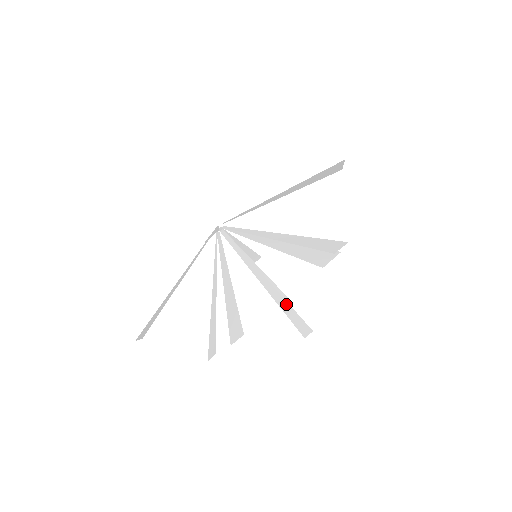
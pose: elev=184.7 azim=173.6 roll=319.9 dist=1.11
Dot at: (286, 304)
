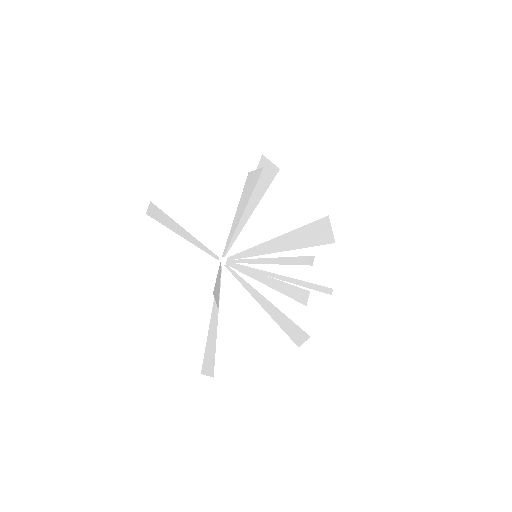
Dot at: (287, 259)
